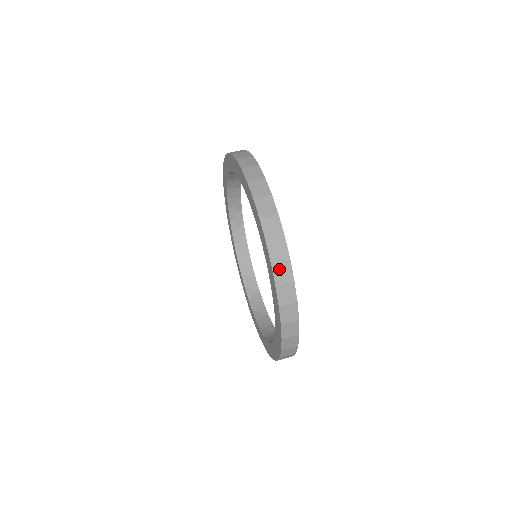
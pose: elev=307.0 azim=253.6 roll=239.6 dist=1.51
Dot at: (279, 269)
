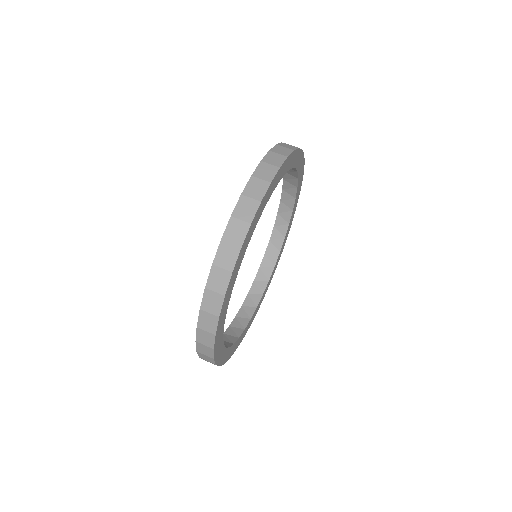
Dot at: (210, 297)
